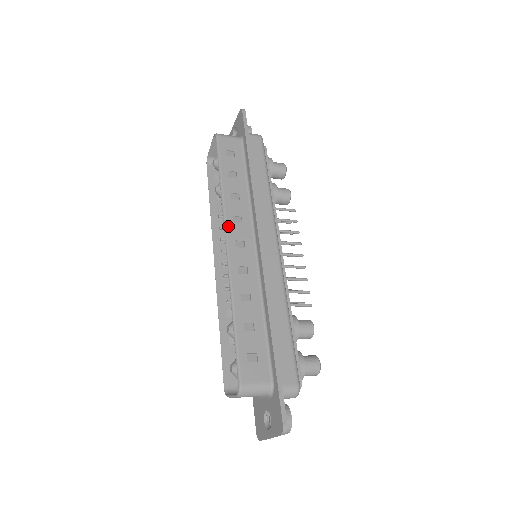
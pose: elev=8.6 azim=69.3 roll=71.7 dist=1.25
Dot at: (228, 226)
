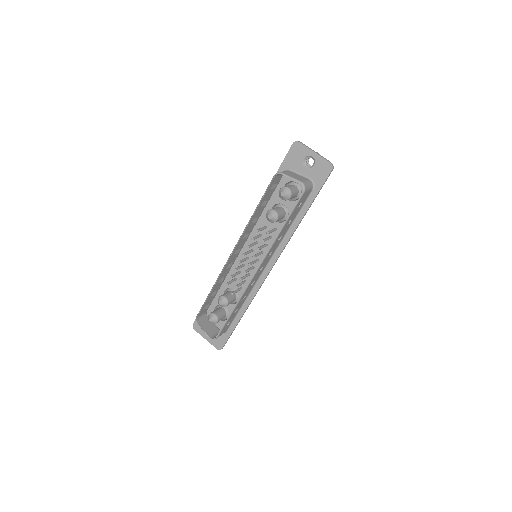
Dot at: (264, 261)
